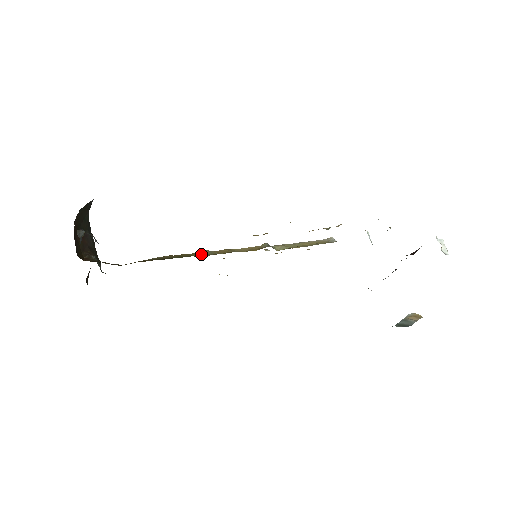
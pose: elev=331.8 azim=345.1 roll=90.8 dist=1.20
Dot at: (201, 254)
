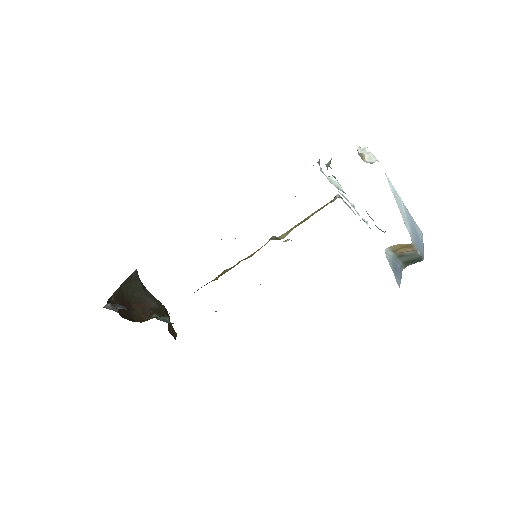
Dot at: (219, 276)
